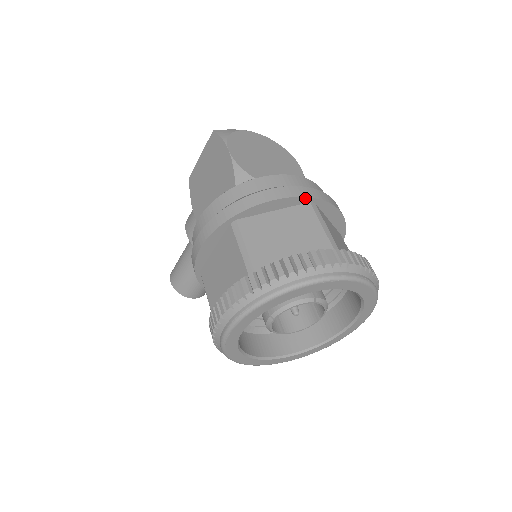
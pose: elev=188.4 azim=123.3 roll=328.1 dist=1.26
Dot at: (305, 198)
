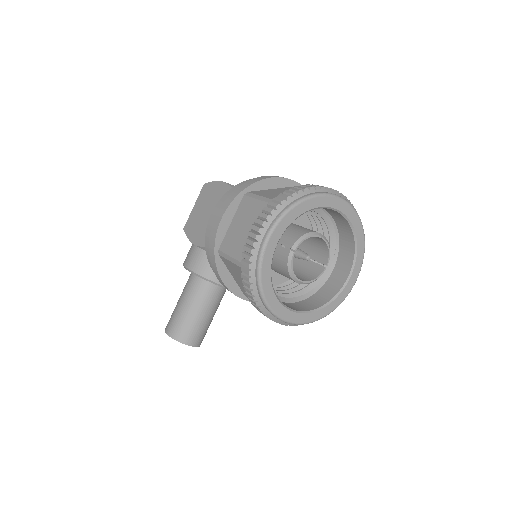
Dot at: (292, 181)
